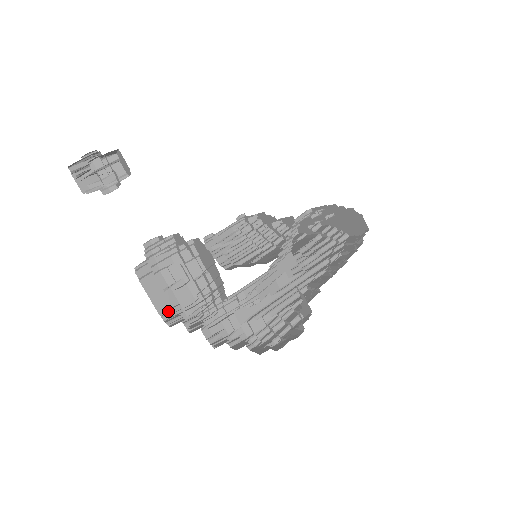
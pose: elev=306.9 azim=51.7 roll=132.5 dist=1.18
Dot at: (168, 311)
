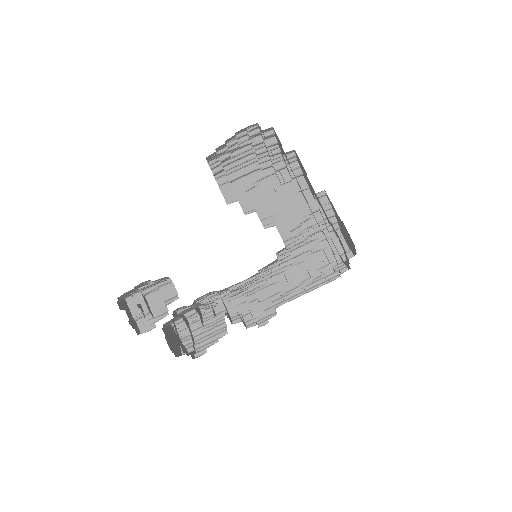
Dot at: (177, 321)
